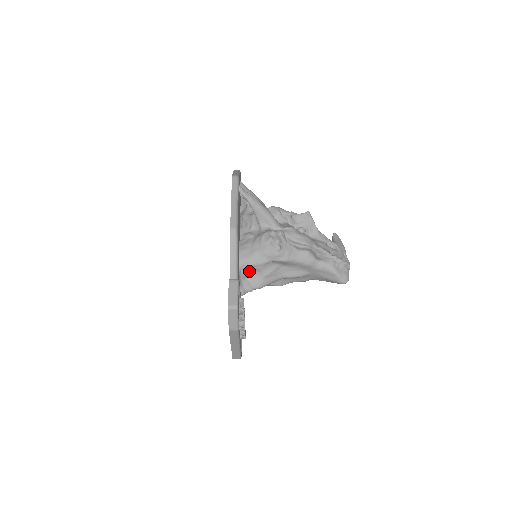
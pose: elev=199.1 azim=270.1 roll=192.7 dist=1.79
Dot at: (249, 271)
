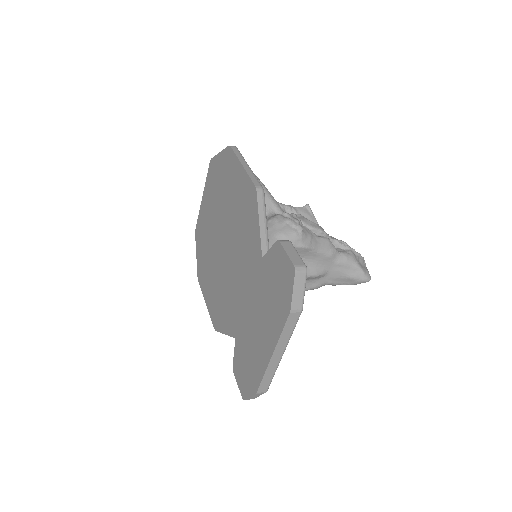
Dot at: occluded
